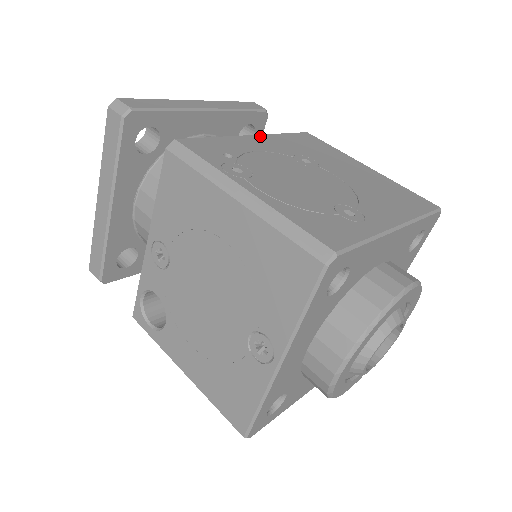
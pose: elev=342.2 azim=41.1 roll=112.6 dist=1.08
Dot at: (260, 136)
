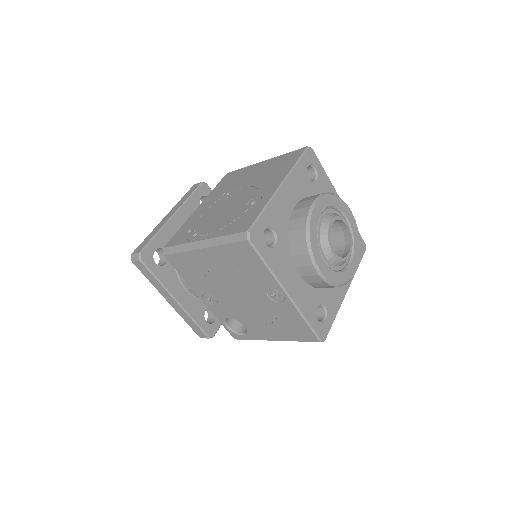
Dot at: (202, 204)
